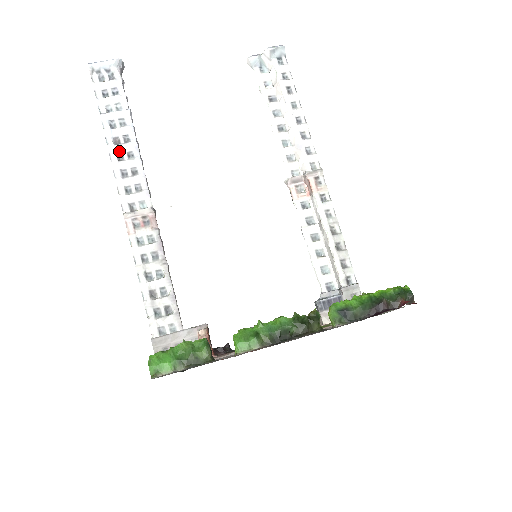
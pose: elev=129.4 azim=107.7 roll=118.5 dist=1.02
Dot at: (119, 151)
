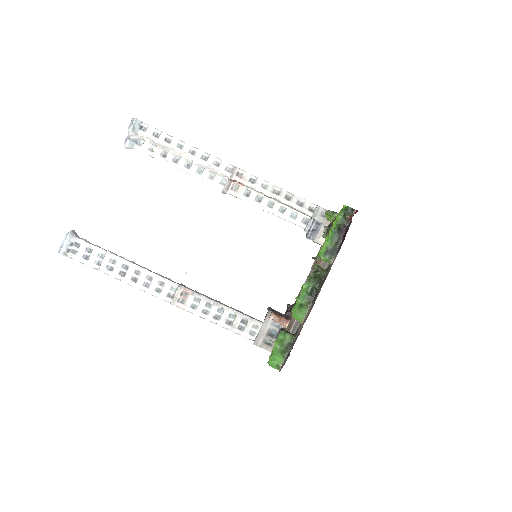
Dot at: (130, 277)
